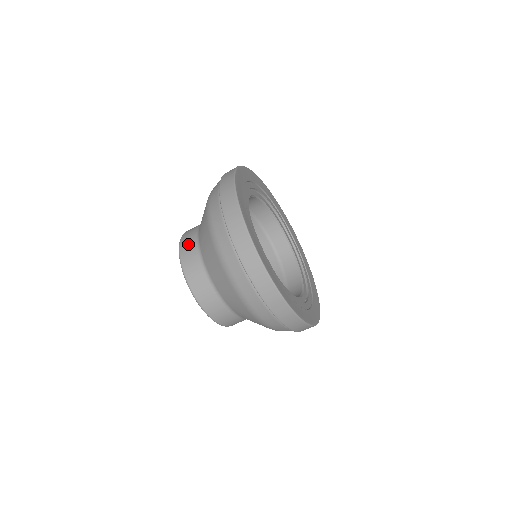
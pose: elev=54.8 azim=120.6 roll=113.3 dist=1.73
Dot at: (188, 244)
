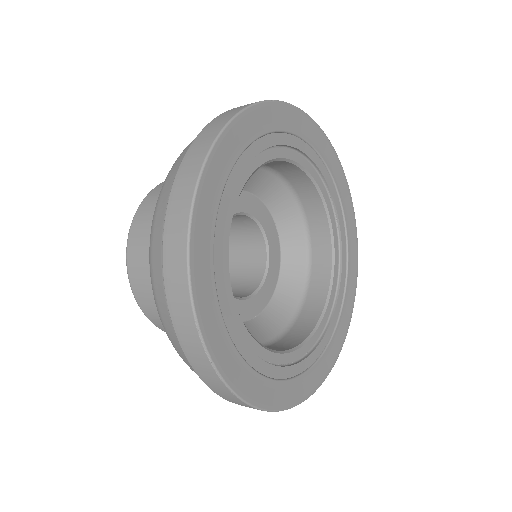
Dot at: (152, 201)
